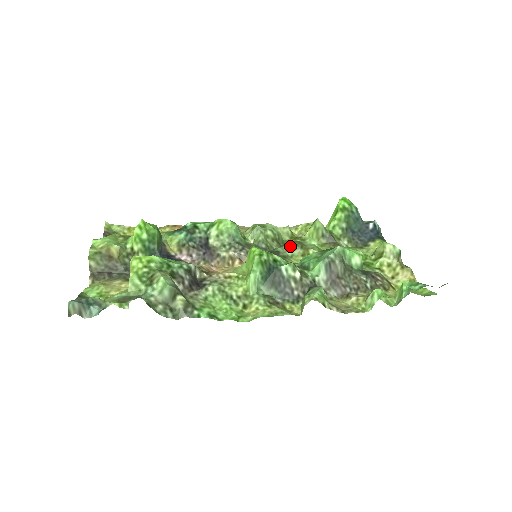
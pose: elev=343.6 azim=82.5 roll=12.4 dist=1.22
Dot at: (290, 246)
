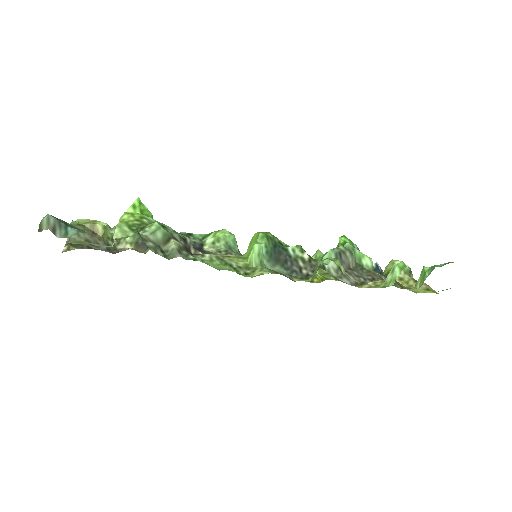
Dot at: occluded
